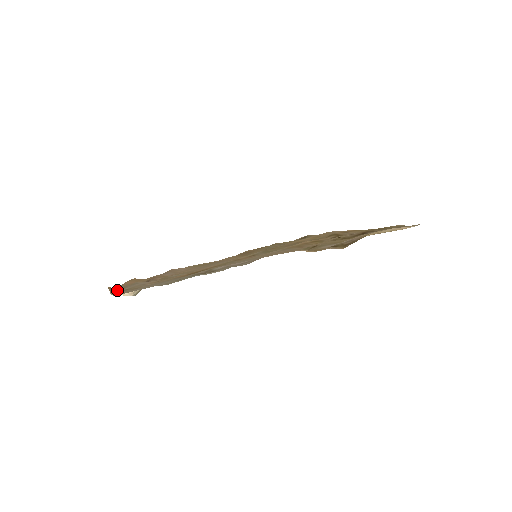
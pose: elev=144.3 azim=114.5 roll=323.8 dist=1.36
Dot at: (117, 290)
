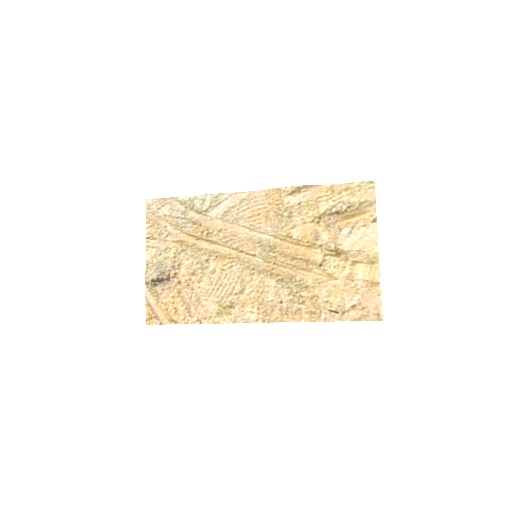
Dot at: (150, 261)
